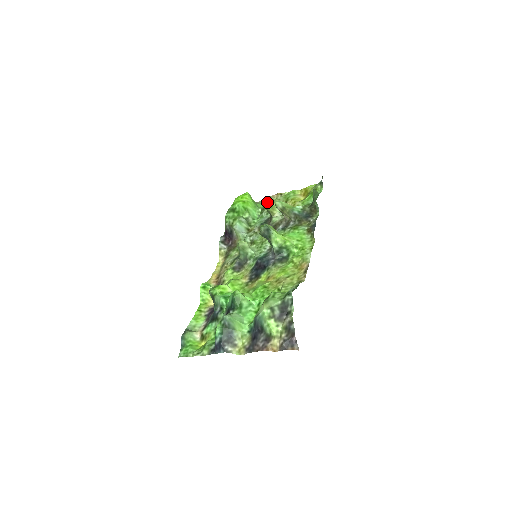
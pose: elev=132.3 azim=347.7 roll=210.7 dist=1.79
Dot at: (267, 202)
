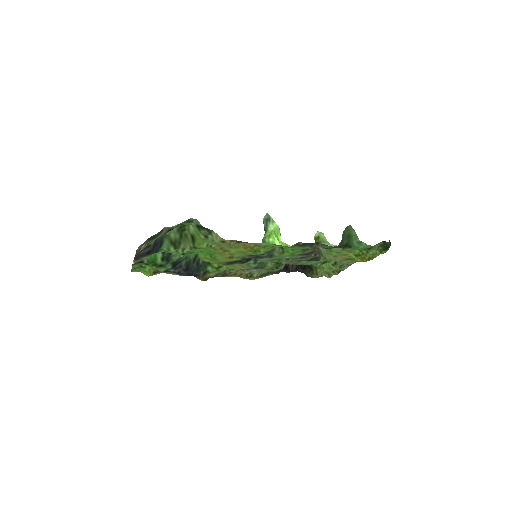
Dot at: occluded
